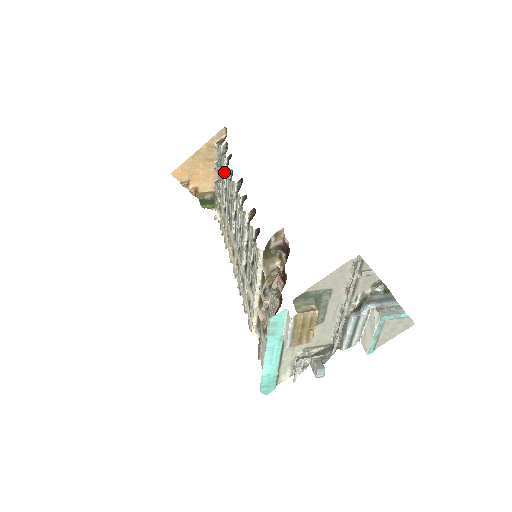
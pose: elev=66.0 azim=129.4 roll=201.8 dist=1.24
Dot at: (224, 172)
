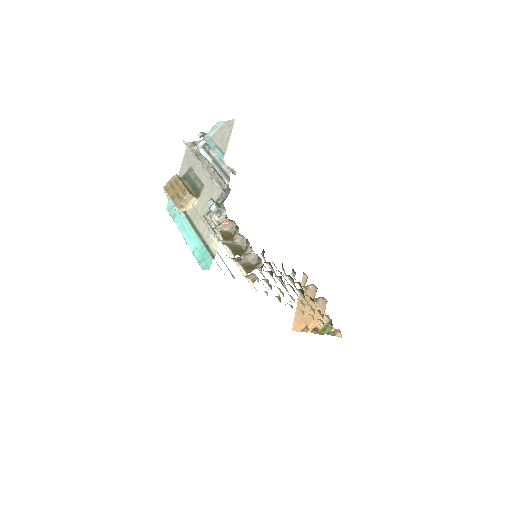
Dot at: (289, 279)
